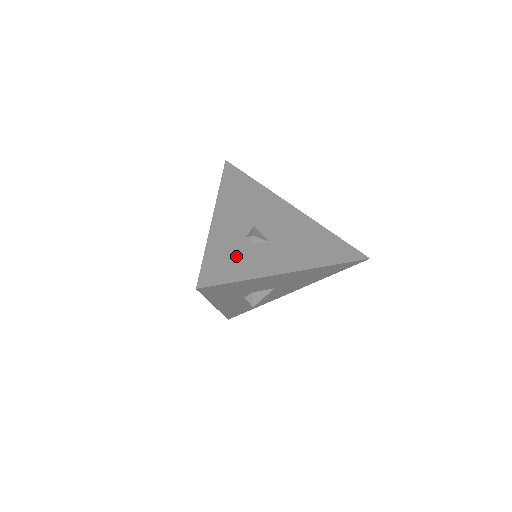
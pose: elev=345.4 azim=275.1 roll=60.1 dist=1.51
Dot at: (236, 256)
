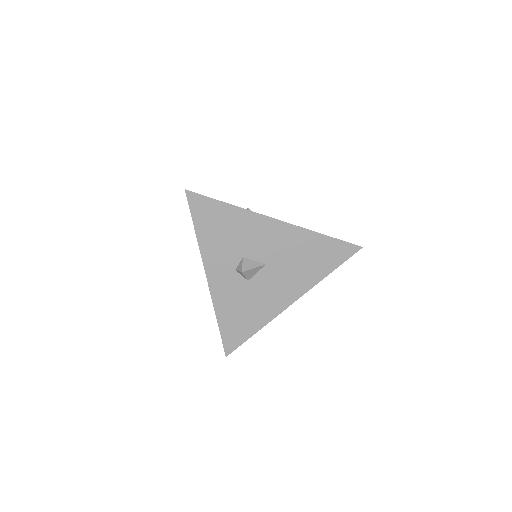
Dot at: occluded
